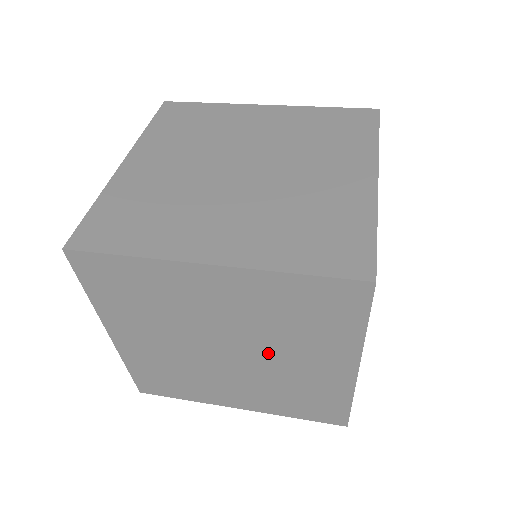
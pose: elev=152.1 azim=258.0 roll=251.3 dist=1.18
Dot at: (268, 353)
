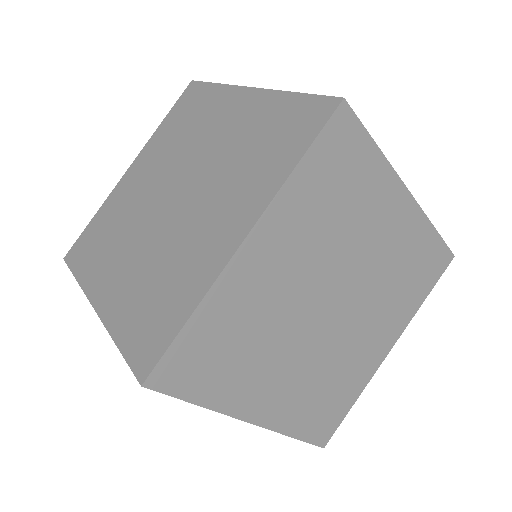
Dot at: occluded
